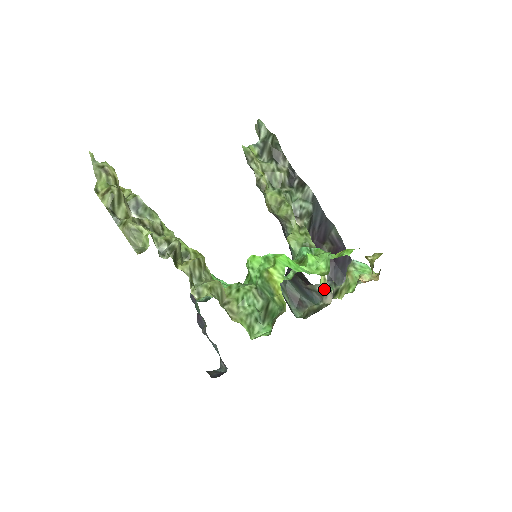
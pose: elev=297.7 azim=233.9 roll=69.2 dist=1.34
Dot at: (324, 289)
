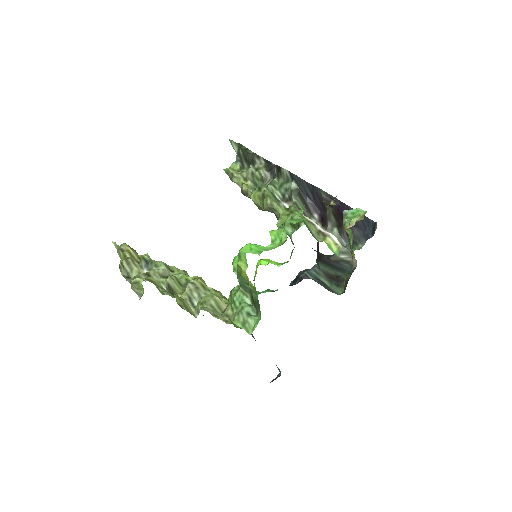
Dot at: (345, 254)
